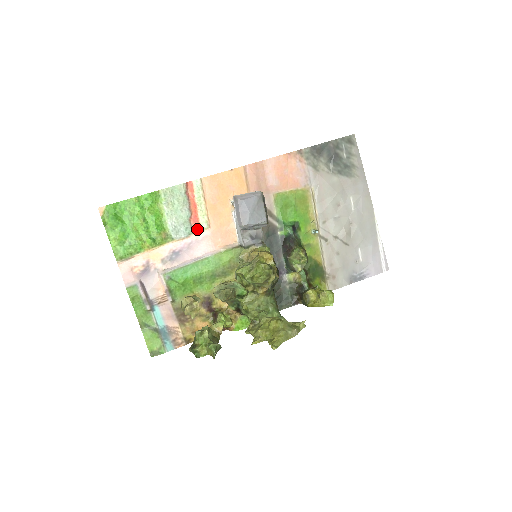
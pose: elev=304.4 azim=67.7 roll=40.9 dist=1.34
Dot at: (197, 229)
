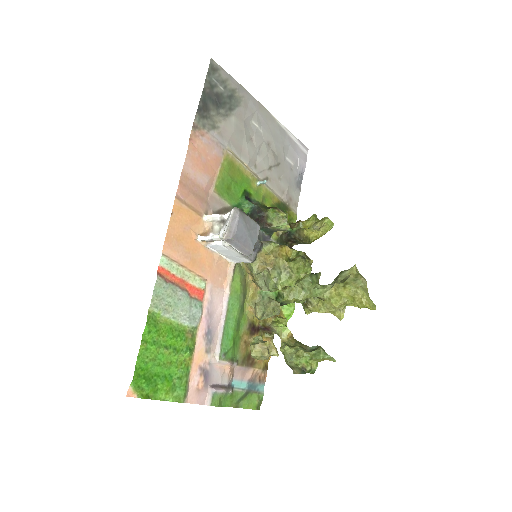
Dot at: (201, 295)
